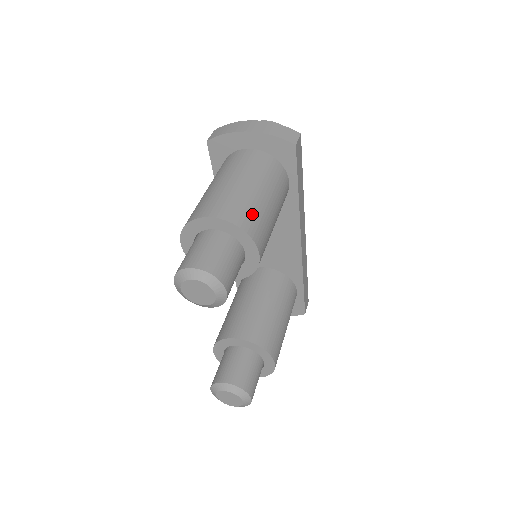
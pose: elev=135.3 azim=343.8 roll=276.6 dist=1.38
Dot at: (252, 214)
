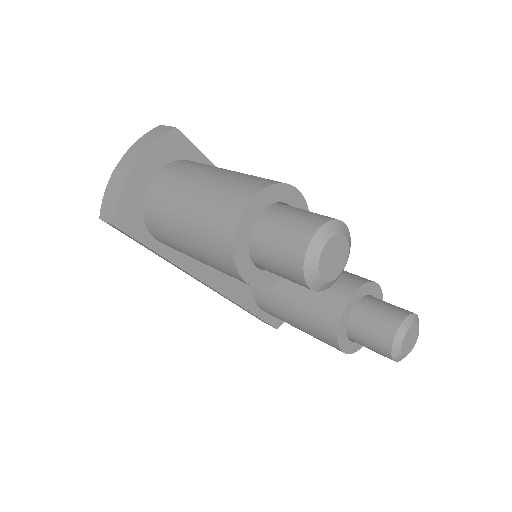
Dot at: (251, 178)
